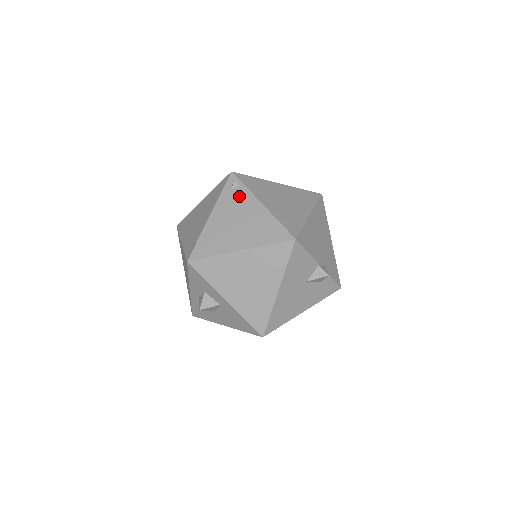
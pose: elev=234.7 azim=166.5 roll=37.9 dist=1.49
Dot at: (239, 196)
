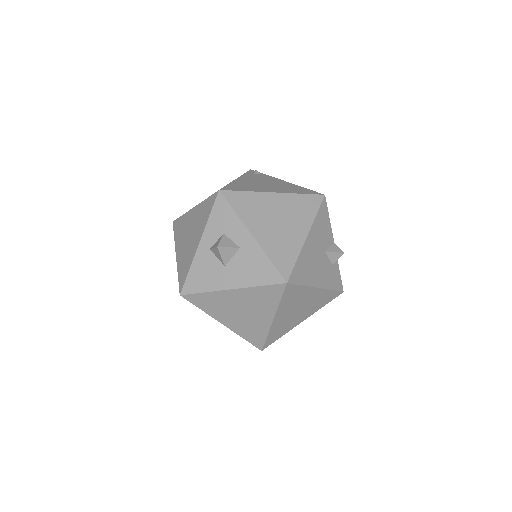
Dot at: (262, 176)
